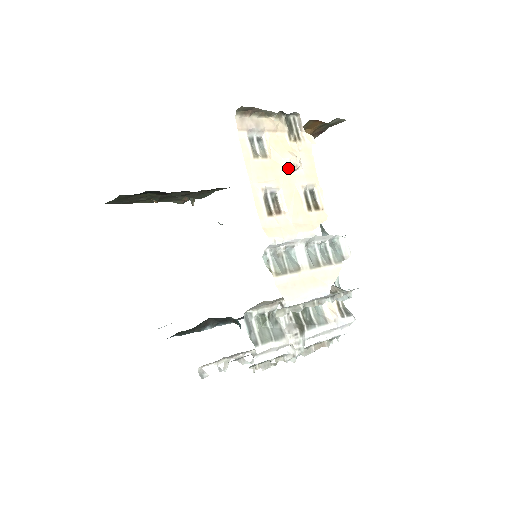
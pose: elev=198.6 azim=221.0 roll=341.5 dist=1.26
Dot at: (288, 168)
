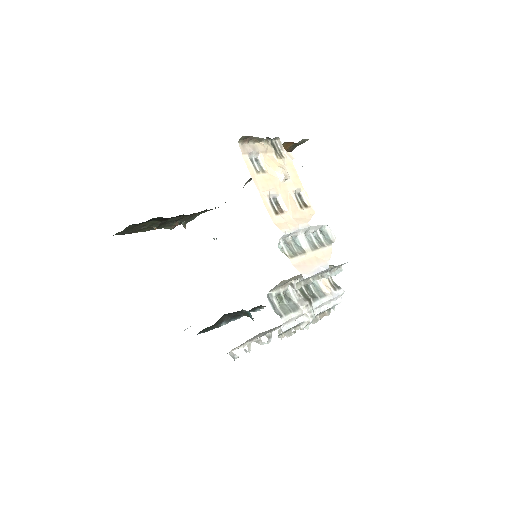
Dot at: (281, 178)
